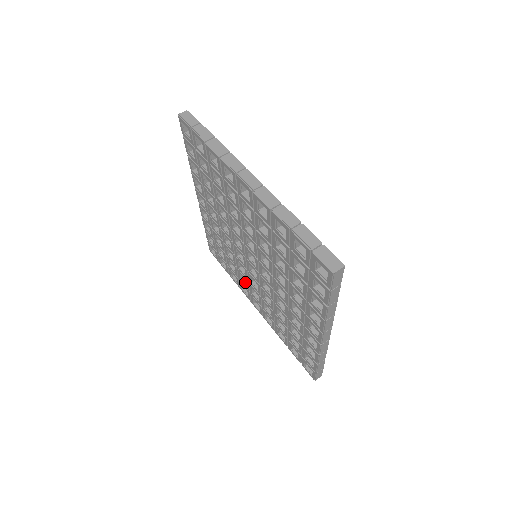
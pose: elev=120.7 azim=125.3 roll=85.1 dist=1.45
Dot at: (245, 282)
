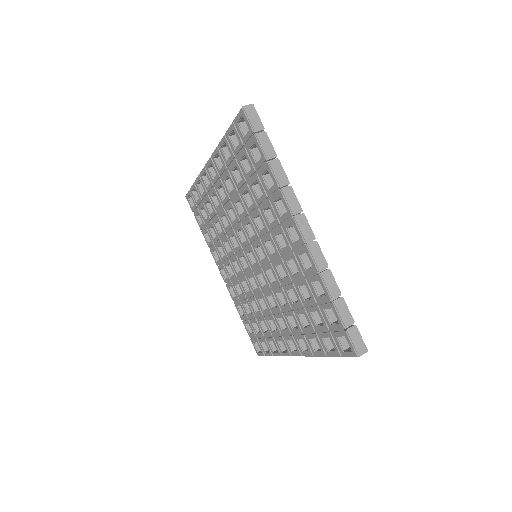
Dot at: (221, 252)
